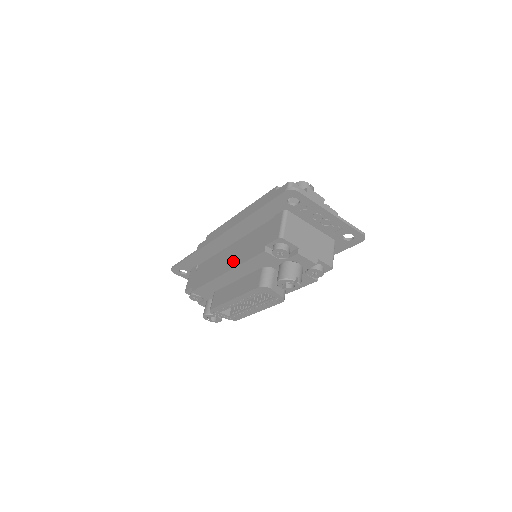
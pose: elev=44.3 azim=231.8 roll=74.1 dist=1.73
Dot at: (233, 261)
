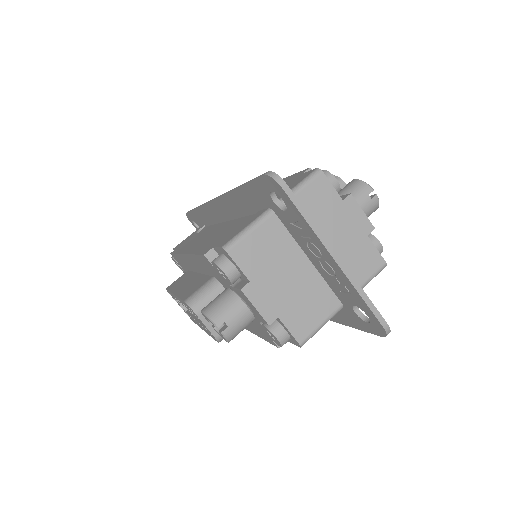
Dot at: (198, 244)
